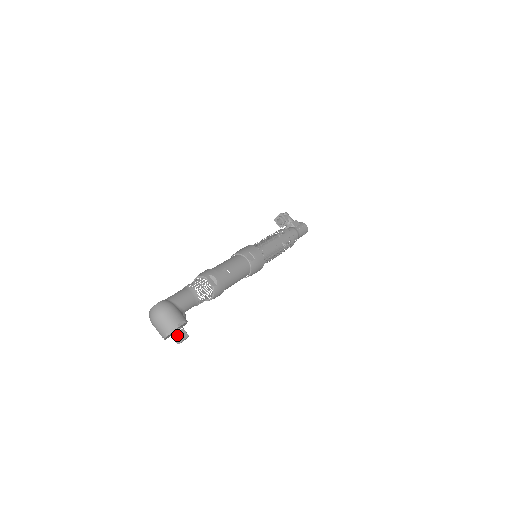
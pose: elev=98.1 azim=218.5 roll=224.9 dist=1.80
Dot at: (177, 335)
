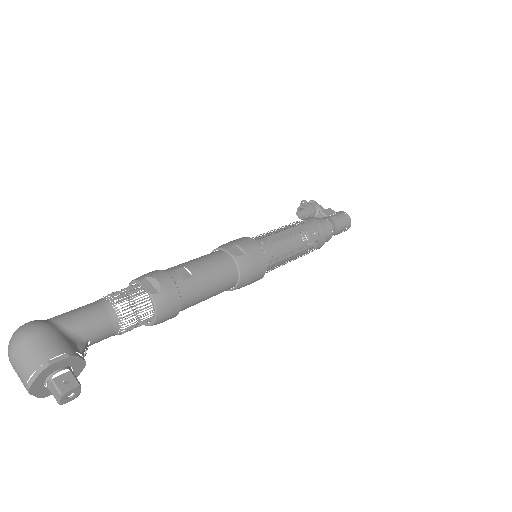
Dot at: (52, 384)
